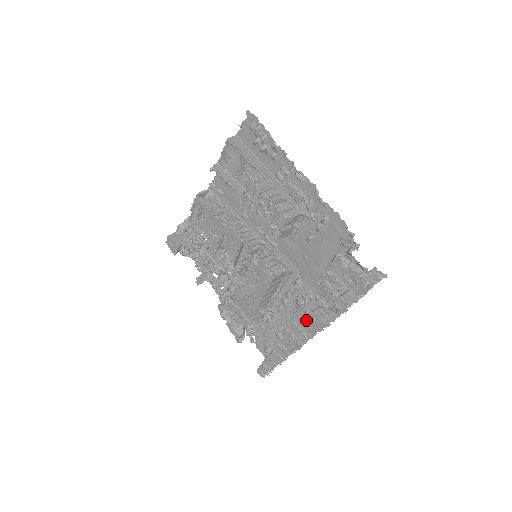
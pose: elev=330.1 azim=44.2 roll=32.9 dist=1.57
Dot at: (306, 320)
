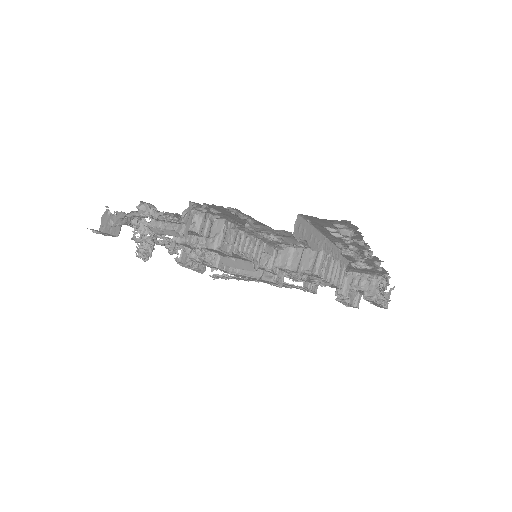
Dot at: (300, 289)
